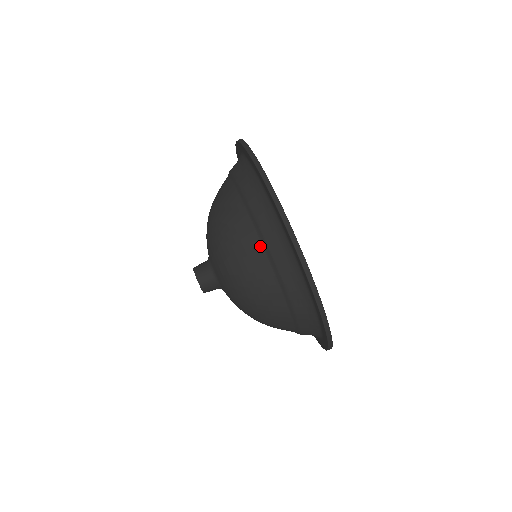
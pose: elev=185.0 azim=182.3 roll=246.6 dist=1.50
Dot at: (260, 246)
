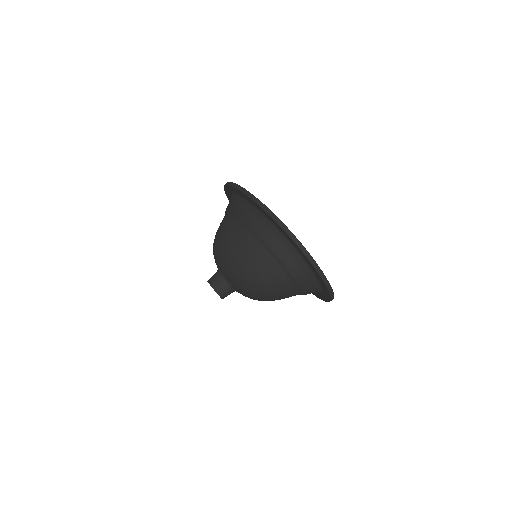
Dot at: (229, 218)
